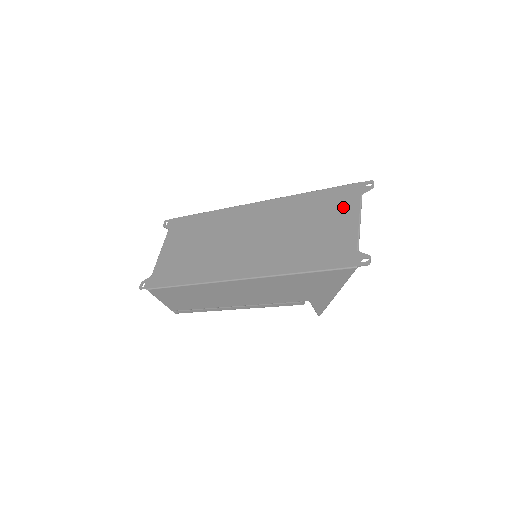
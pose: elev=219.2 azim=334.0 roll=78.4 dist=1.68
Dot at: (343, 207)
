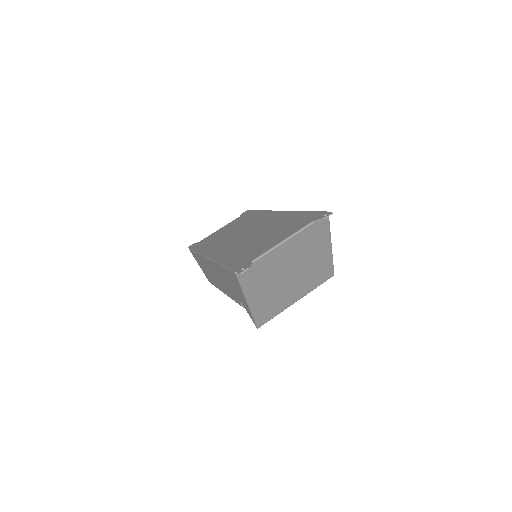
Dot at: (294, 227)
